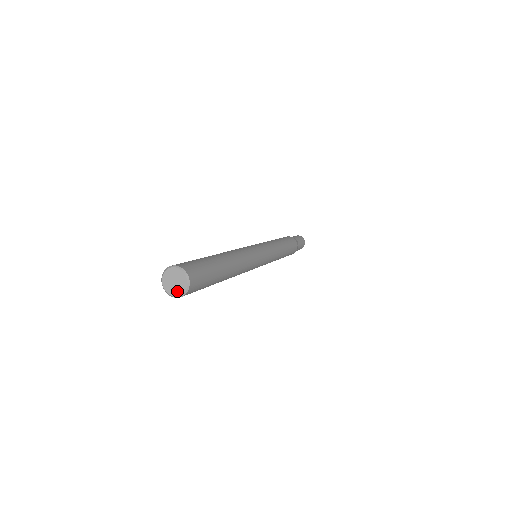
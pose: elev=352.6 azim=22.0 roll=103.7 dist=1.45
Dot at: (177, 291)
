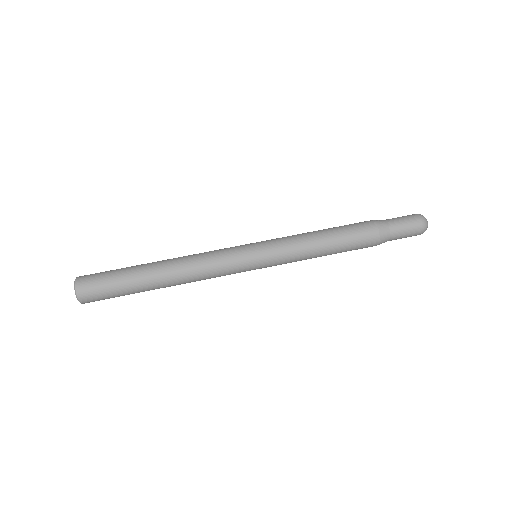
Dot at: occluded
